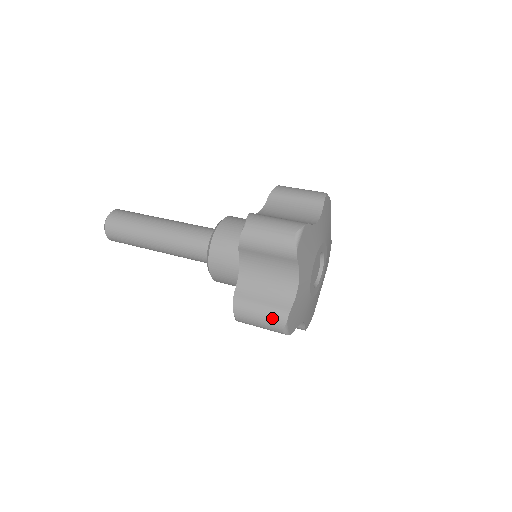
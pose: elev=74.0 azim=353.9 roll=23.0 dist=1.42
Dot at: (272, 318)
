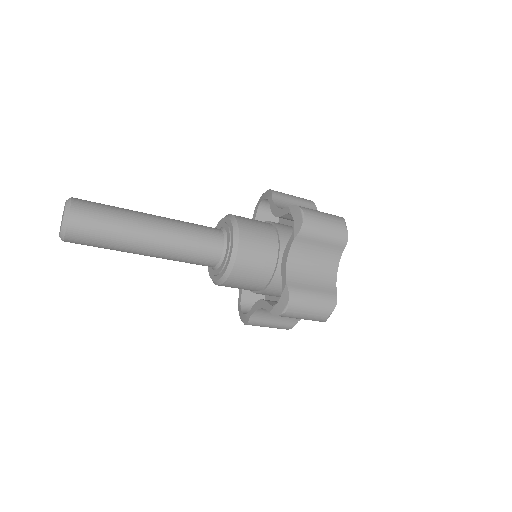
Dot at: (278, 328)
